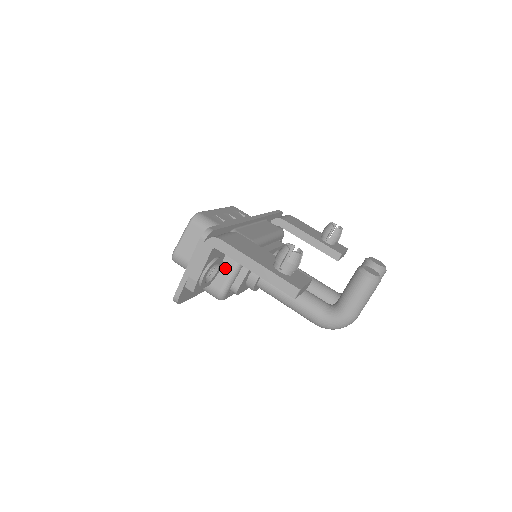
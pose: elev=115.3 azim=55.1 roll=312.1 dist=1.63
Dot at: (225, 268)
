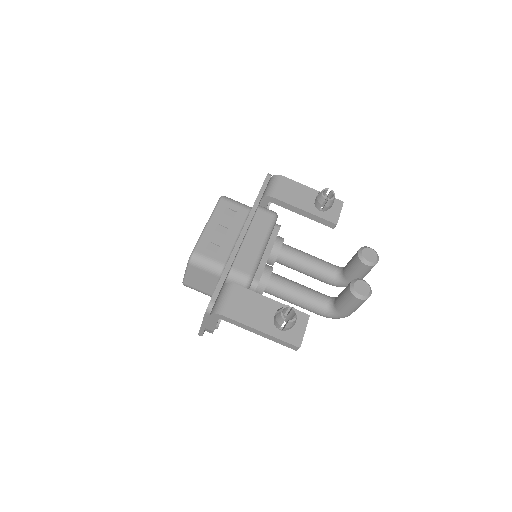
Dot at: occluded
